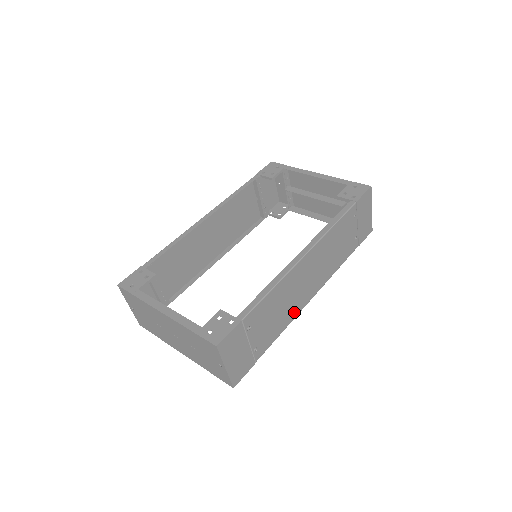
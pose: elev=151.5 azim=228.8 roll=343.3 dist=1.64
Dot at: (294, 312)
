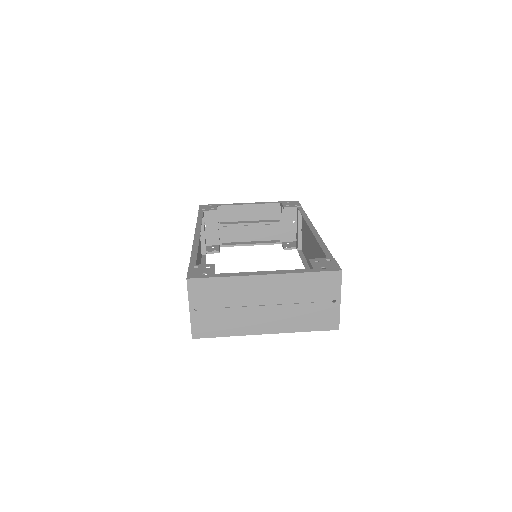
Dot at: occluded
